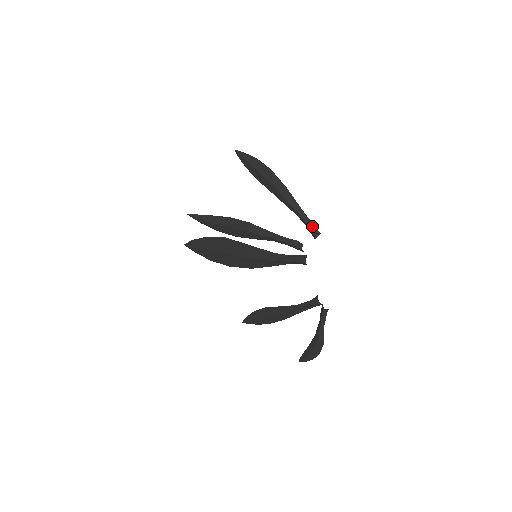
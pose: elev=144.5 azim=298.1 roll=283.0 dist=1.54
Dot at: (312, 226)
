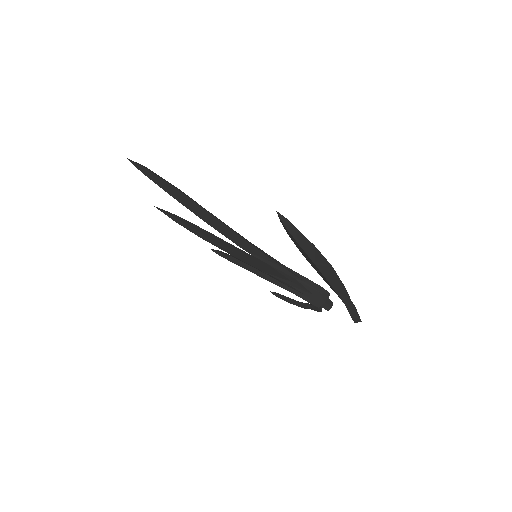
Dot at: (356, 317)
